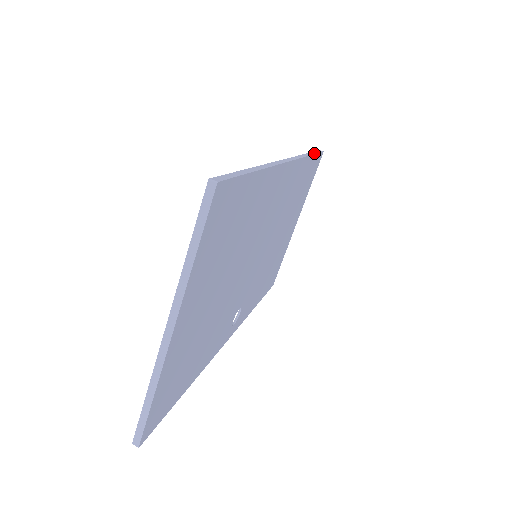
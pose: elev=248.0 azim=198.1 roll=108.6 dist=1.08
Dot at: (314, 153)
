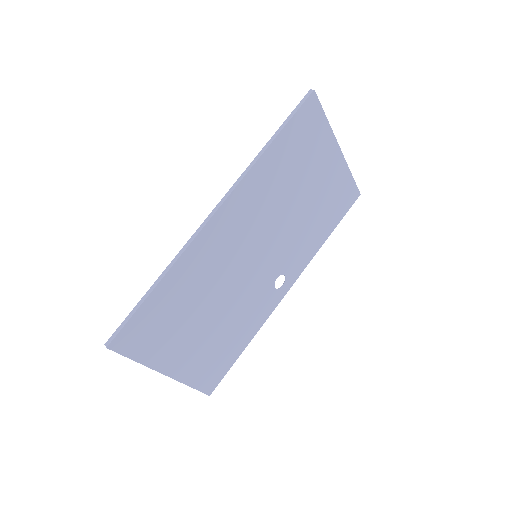
Dot at: (281, 128)
